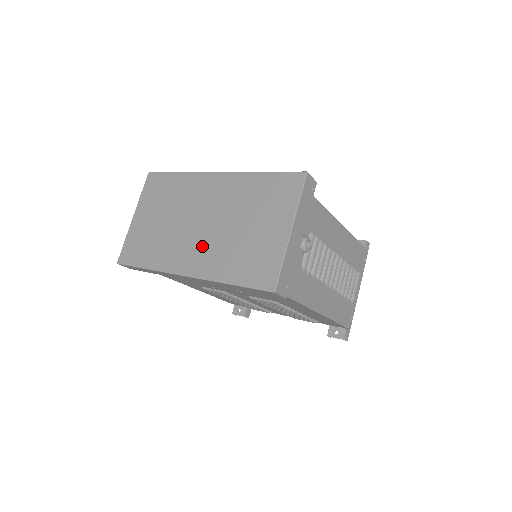
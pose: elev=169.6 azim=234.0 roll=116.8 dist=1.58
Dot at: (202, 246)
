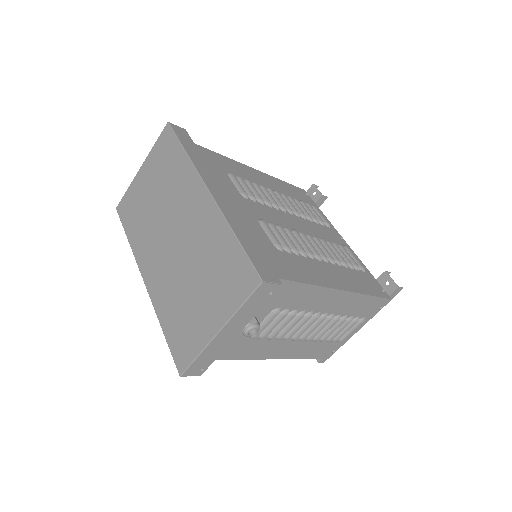
Dot at: (163, 265)
